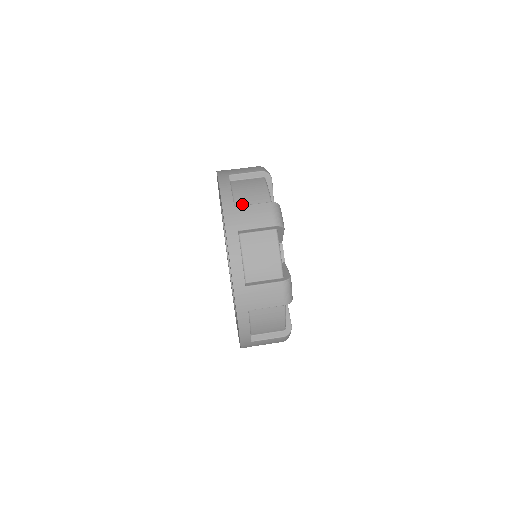
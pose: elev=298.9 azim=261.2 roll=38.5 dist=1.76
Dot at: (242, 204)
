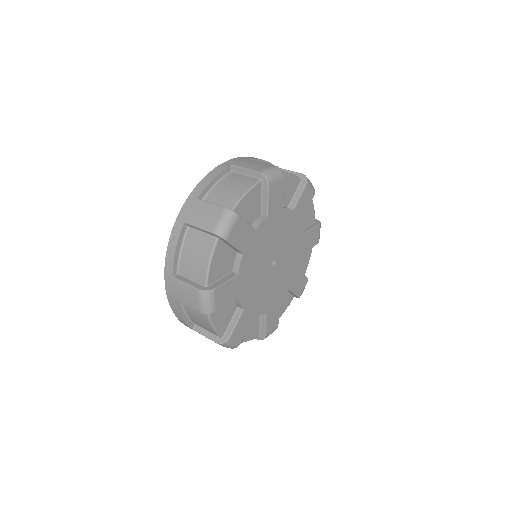
Dot at: (211, 199)
